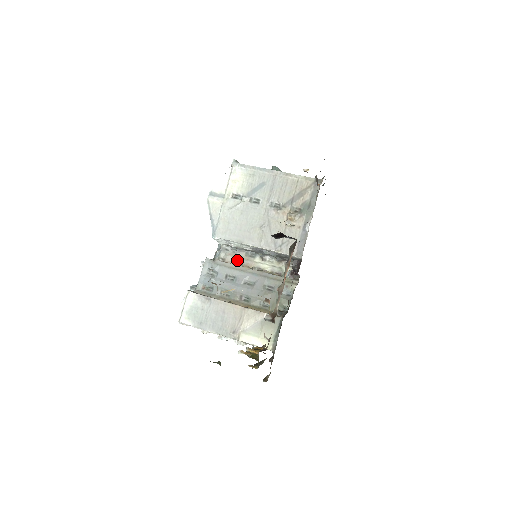
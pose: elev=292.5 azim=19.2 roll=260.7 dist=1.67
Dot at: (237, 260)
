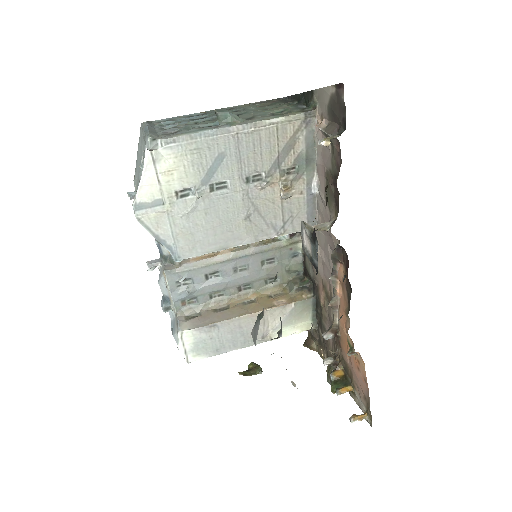
Dot at: occluded
